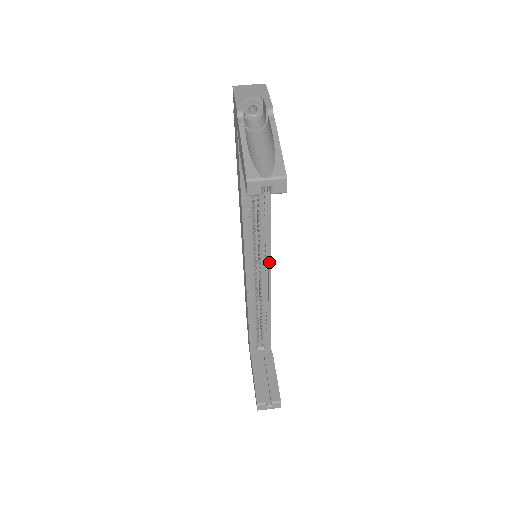
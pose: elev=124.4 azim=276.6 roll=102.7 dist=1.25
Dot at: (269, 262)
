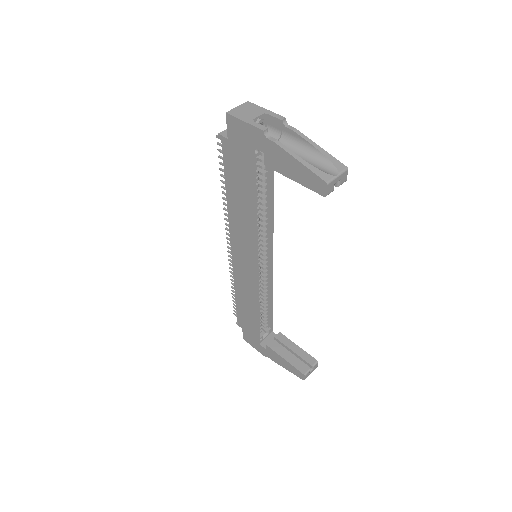
Dot at: (272, 255)
